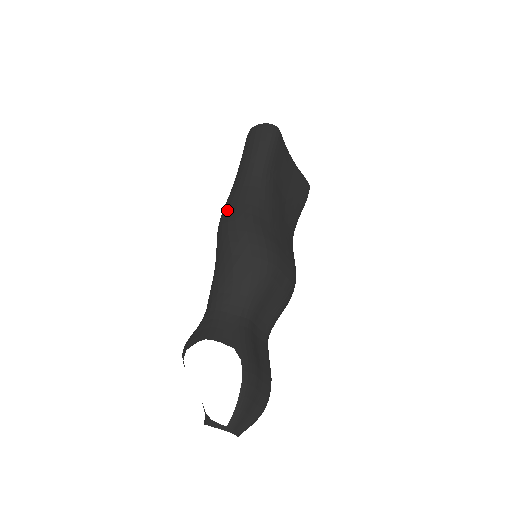
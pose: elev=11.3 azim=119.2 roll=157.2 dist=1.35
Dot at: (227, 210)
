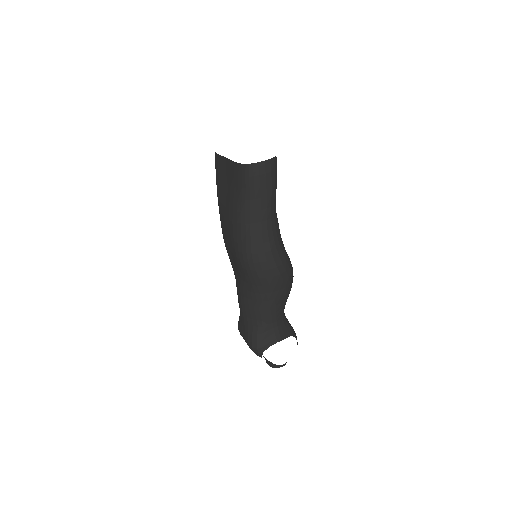
Dot at: (263, 258)
